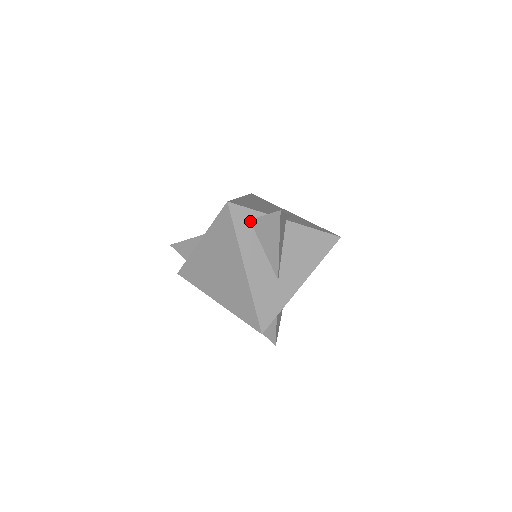
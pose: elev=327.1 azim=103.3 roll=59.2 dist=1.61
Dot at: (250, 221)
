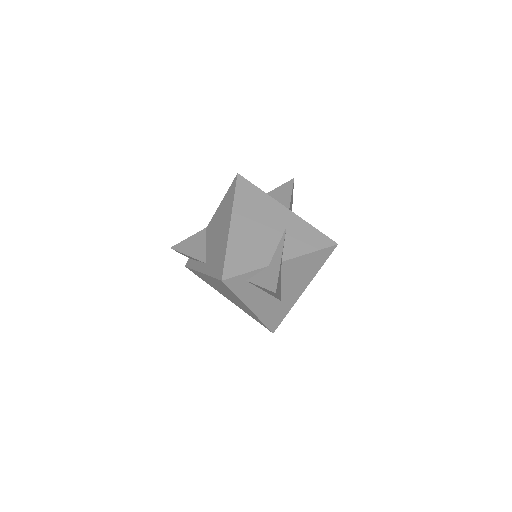
Dot at: (247, 281)
